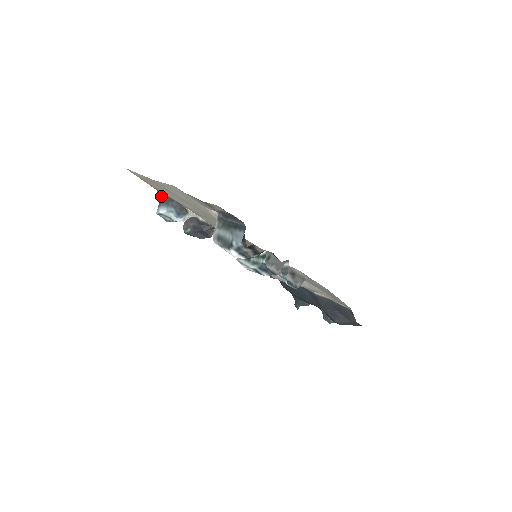
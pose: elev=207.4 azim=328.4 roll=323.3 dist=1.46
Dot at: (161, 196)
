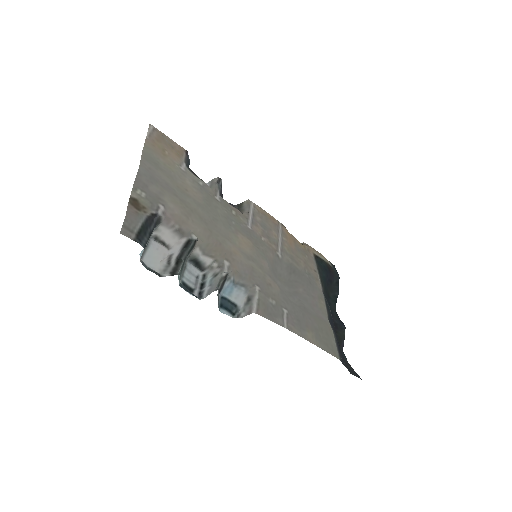
Dot at: (188, 158)
